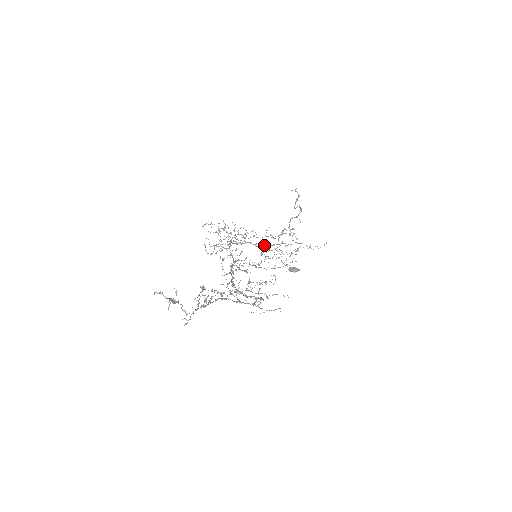
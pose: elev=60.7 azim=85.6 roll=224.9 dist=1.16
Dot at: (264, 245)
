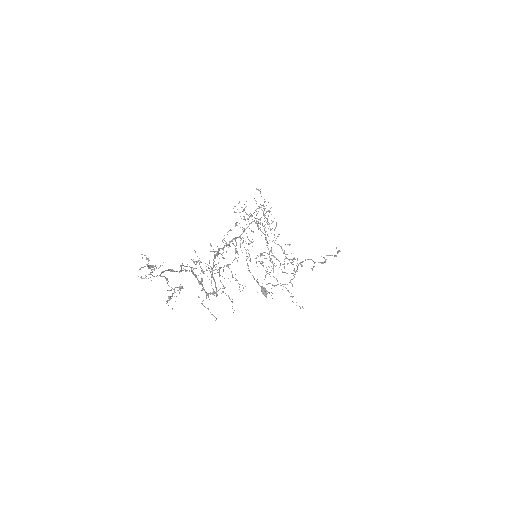
Dot at: occluded
